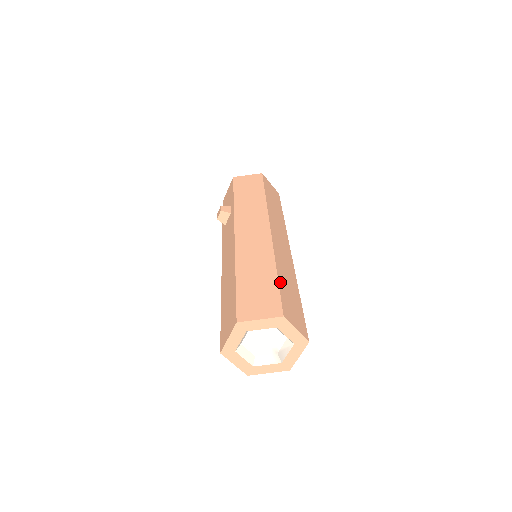
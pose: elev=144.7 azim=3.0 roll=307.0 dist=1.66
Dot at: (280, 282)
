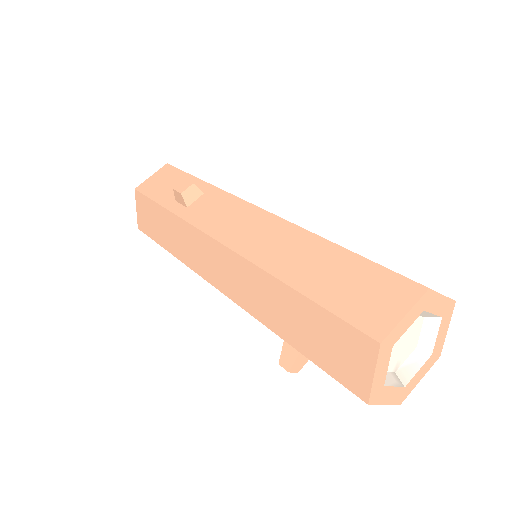
Dot at: occluded
